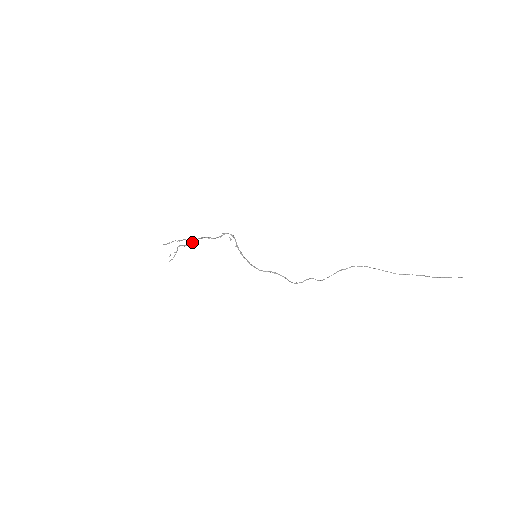
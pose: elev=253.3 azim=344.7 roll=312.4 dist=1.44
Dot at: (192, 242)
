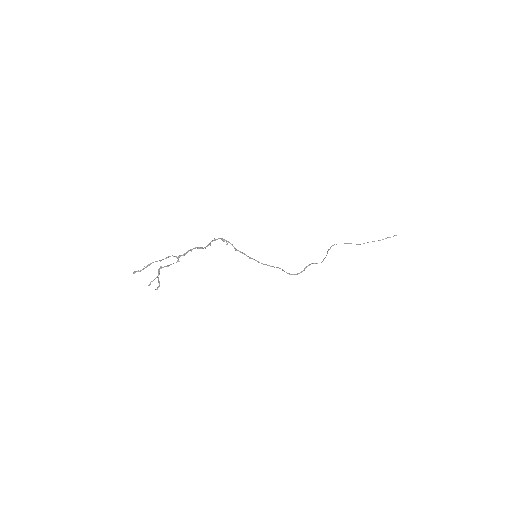
Dot at: (178, 258)
